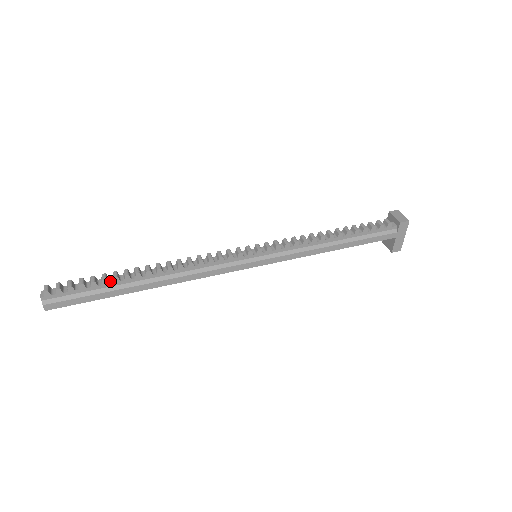
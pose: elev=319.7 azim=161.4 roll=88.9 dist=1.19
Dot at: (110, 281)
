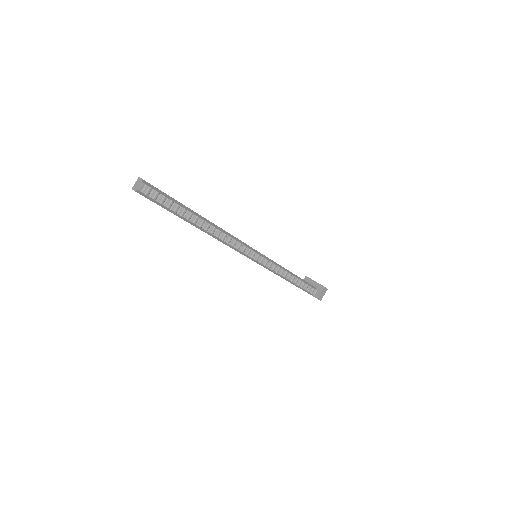
Dot at: (184, 214)
